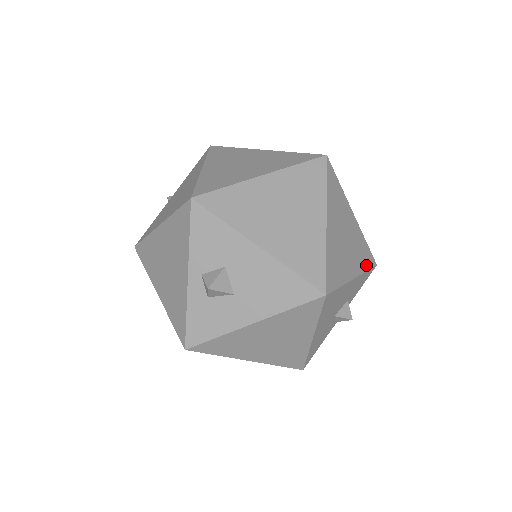
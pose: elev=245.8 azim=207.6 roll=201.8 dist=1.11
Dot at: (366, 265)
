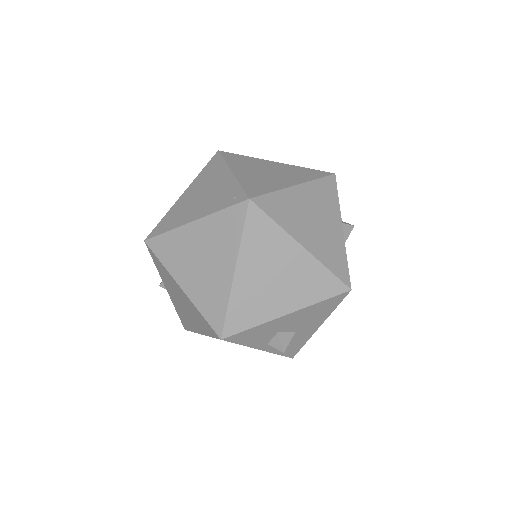
Dot at: (334, 197)
